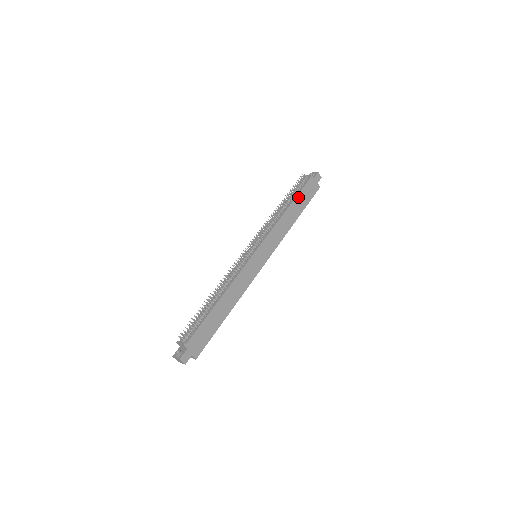
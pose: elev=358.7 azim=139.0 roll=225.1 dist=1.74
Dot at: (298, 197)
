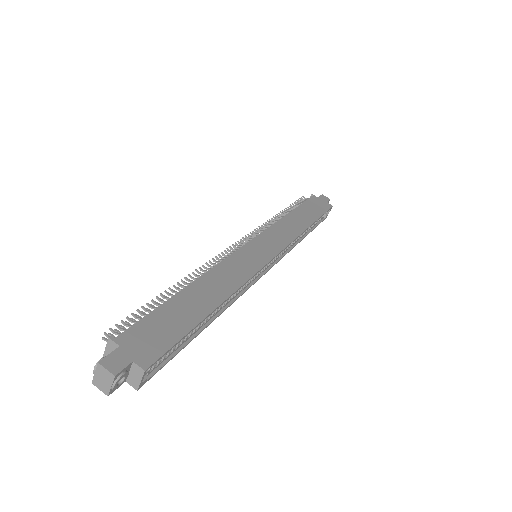
Dot at: (301, 207)
